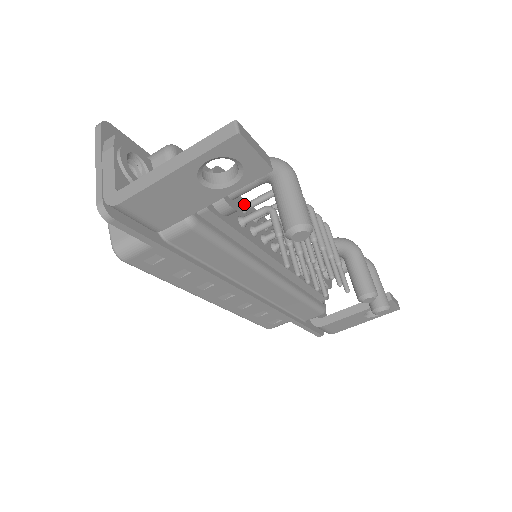
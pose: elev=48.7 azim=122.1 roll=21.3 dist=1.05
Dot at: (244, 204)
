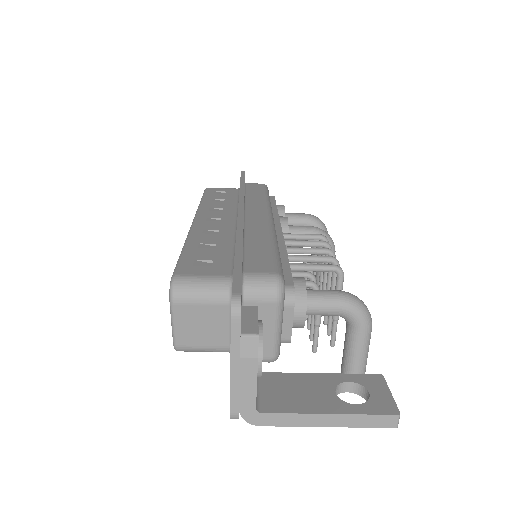
Dot at: (290, 267)
